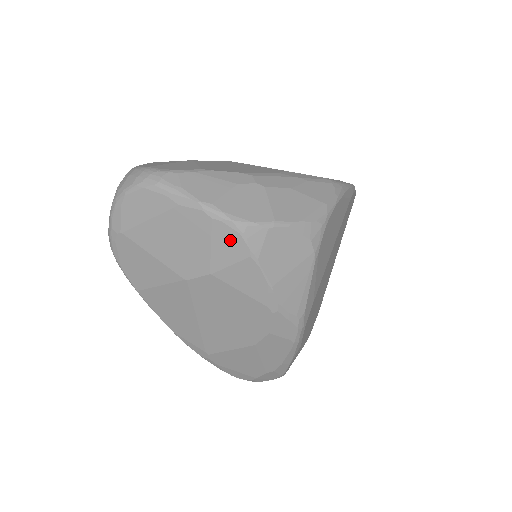
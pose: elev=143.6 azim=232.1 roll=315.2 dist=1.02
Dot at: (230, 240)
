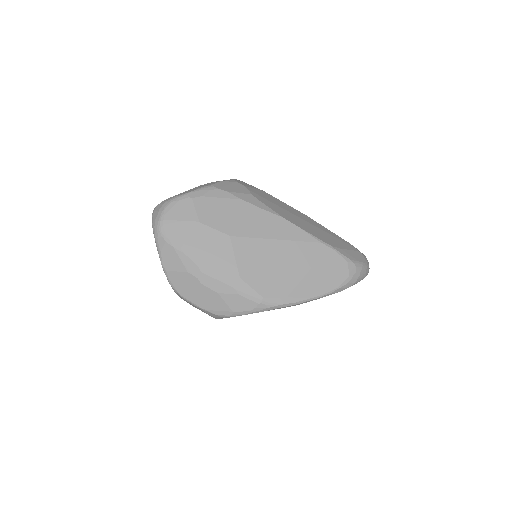
Dot at: occluded
